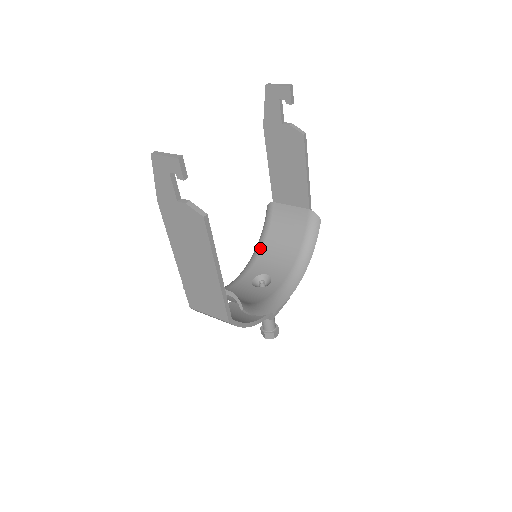
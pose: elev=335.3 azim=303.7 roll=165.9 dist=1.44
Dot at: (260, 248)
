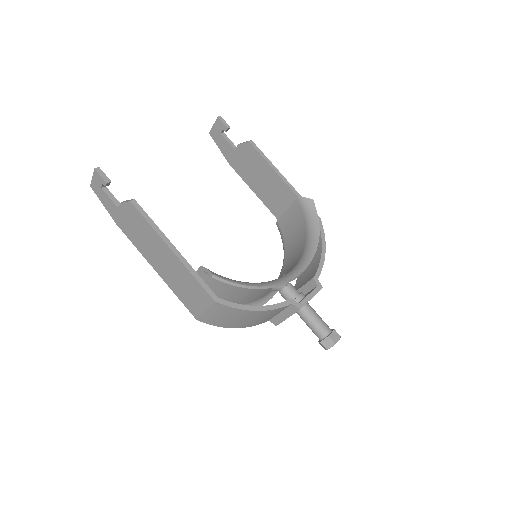
Dot at: occluded
